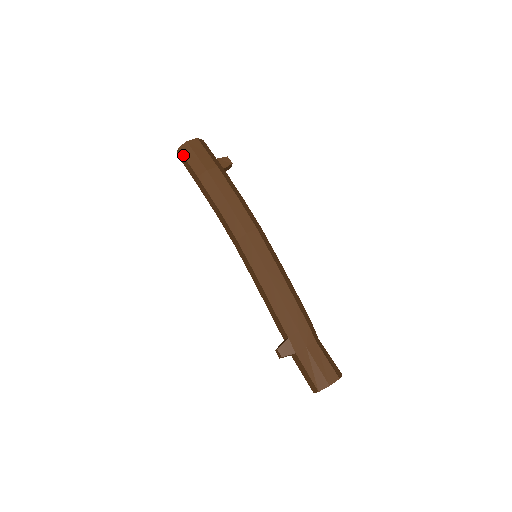
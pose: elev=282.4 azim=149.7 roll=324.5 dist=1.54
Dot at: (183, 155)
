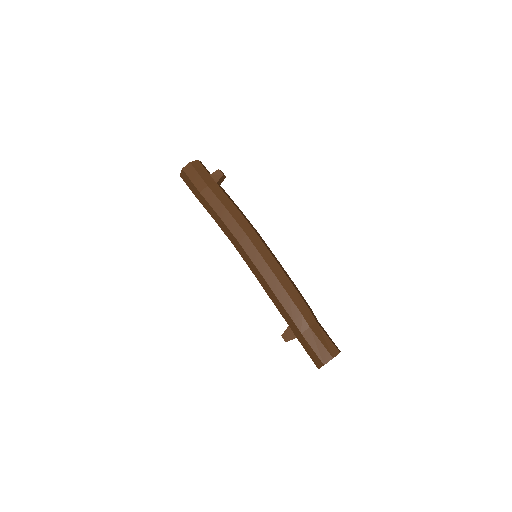
Dot at: (184, 181)
